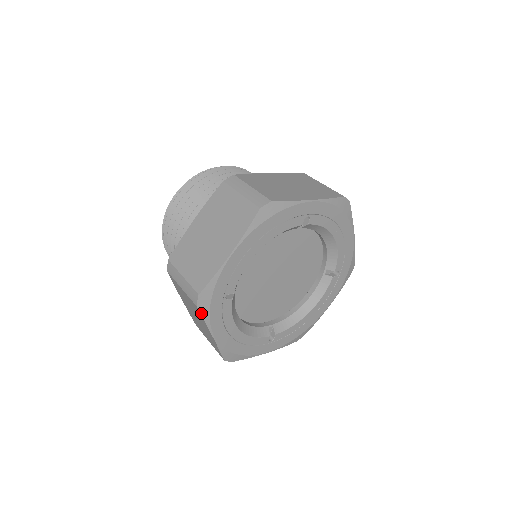
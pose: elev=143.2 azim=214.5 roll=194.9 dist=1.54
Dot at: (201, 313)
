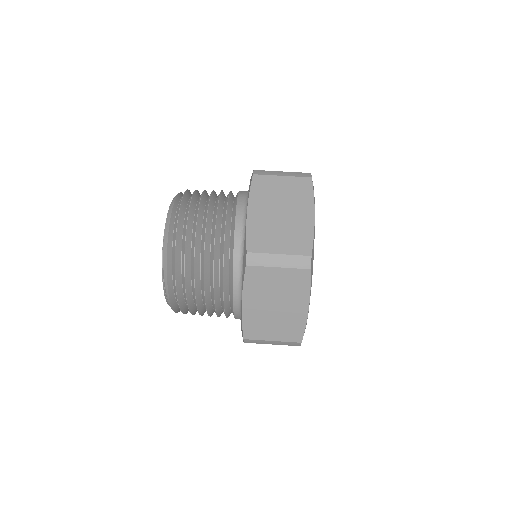
Dot at: (311, 278)
